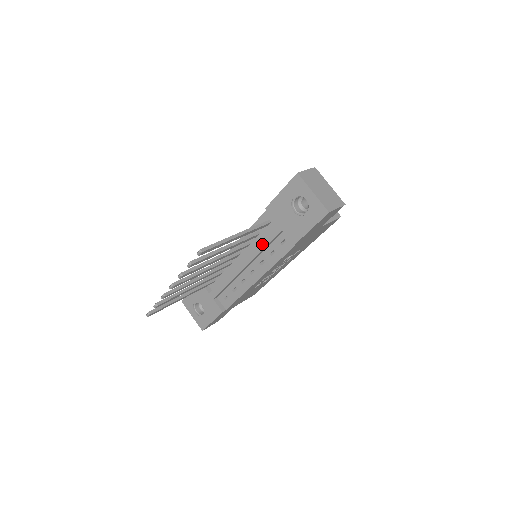
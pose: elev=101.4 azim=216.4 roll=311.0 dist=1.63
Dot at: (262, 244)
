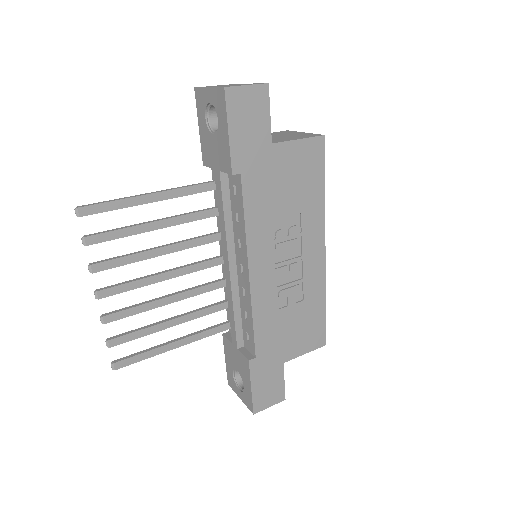
Dot at: (221, 213)
